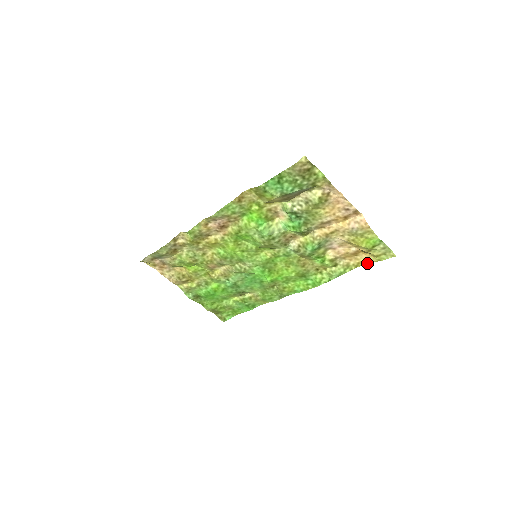
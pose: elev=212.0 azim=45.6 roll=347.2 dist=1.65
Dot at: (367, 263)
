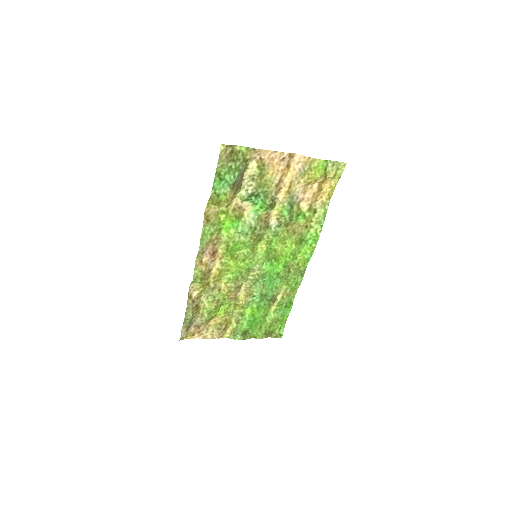
Dot at: (334, 188)
